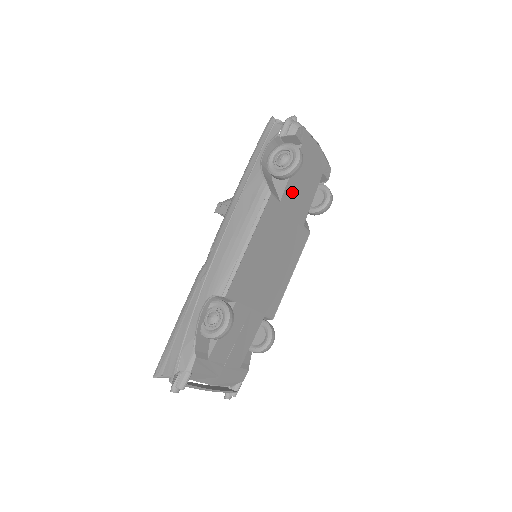
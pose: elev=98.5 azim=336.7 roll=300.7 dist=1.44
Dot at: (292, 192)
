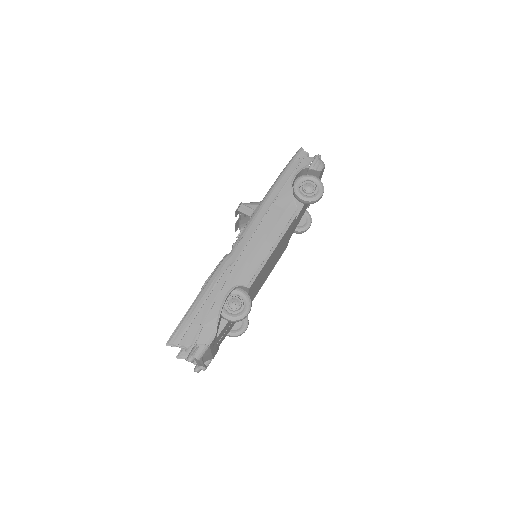
Dot at: (300, 214)
